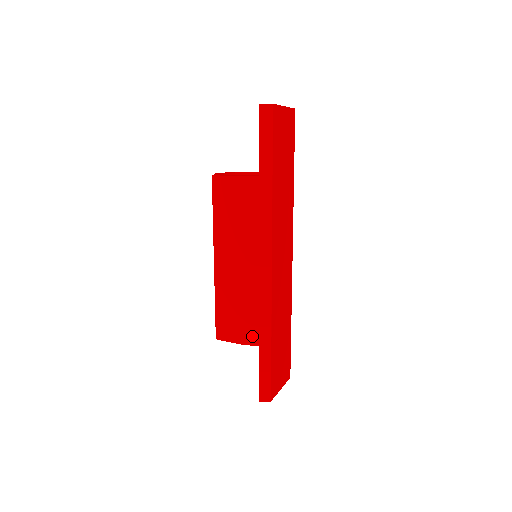
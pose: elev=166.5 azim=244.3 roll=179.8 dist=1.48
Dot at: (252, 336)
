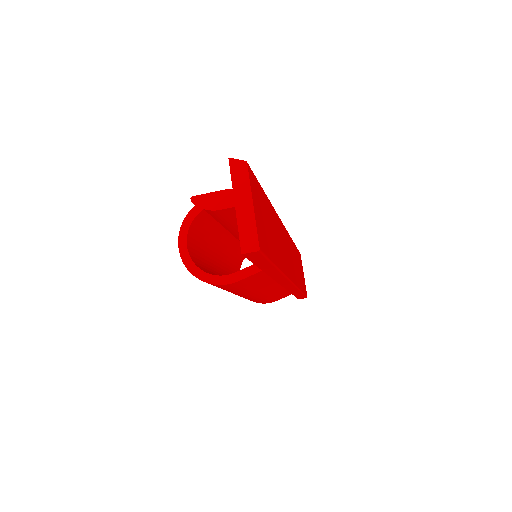
Dot at: occluded
